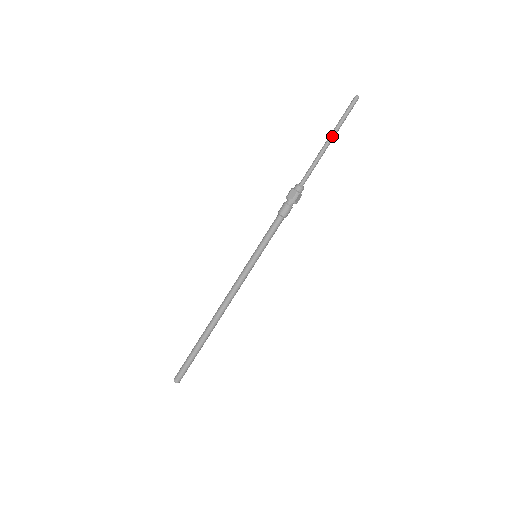
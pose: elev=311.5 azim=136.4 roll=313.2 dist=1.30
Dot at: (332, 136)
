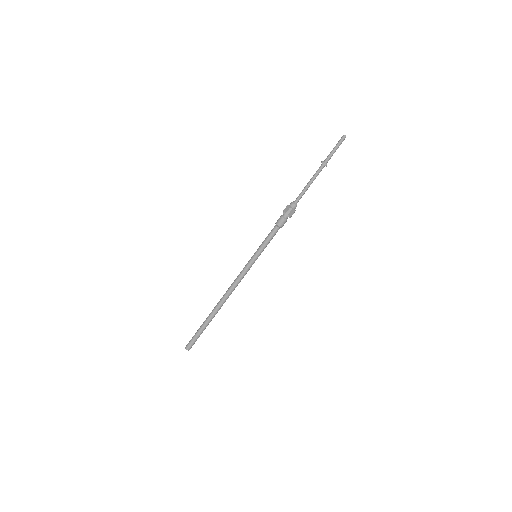
Dot at: (322, 166)
